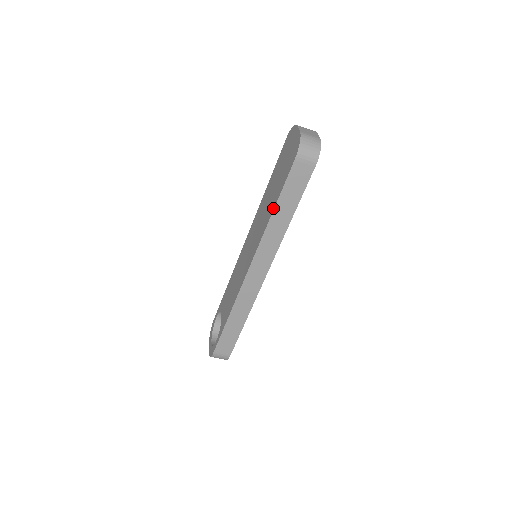
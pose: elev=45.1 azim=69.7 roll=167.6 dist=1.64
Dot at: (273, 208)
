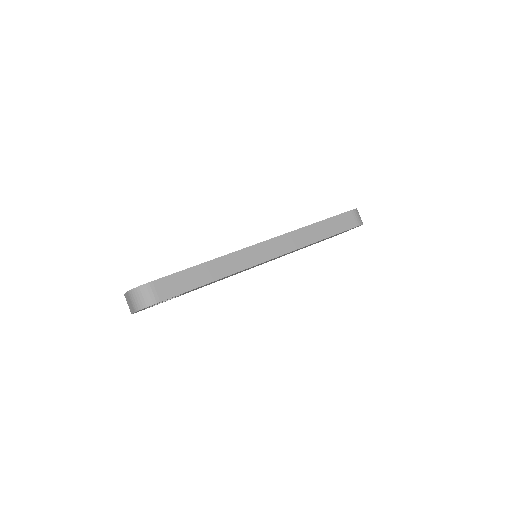
Dot at: (316, 222)
